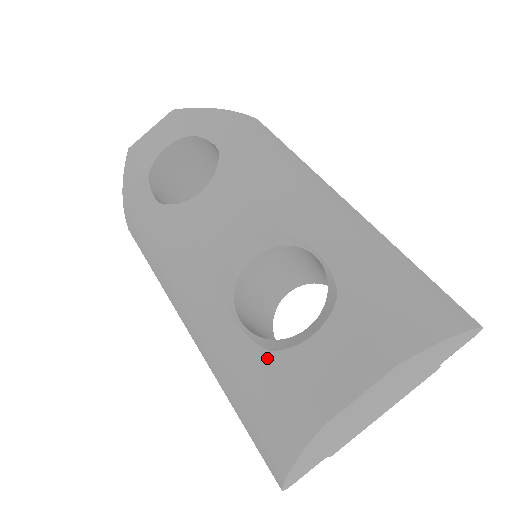
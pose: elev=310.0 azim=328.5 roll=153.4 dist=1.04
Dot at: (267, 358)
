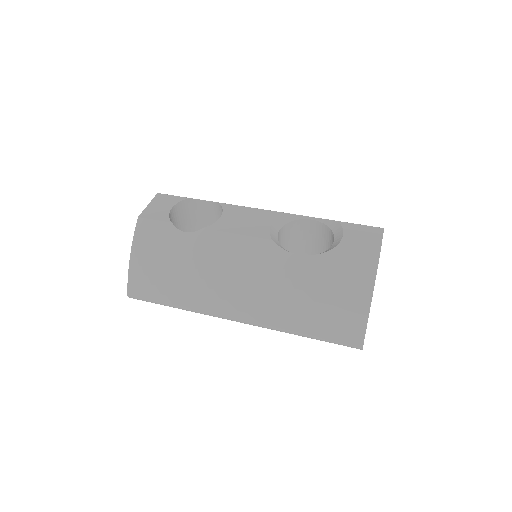
Dot at: (330, 255)
